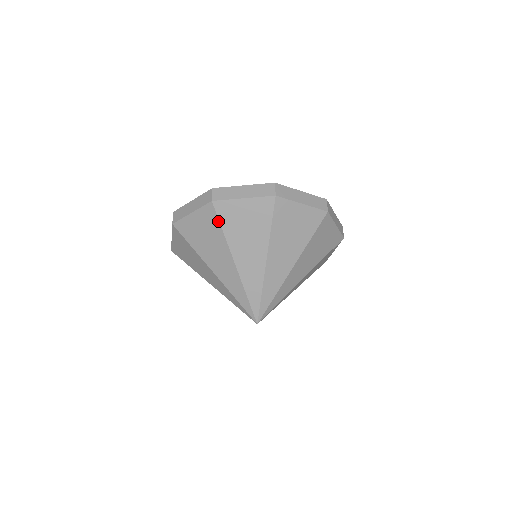
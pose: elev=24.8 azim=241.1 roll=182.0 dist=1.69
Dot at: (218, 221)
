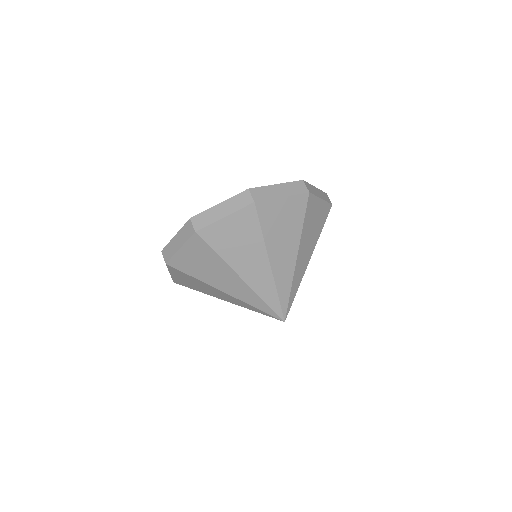
Dot at: (184, 273)
